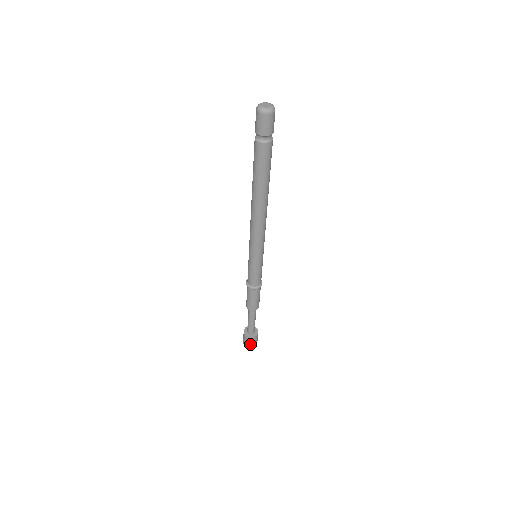
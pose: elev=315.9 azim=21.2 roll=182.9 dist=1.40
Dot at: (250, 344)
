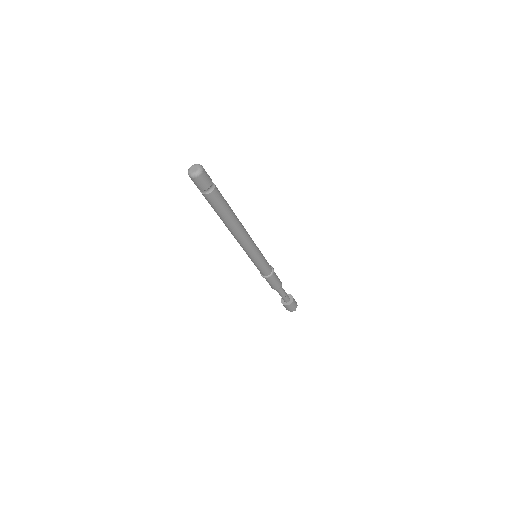
Dot at: (293, 307)
